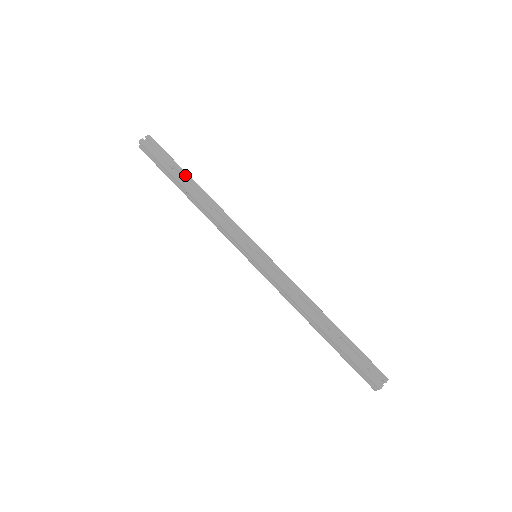
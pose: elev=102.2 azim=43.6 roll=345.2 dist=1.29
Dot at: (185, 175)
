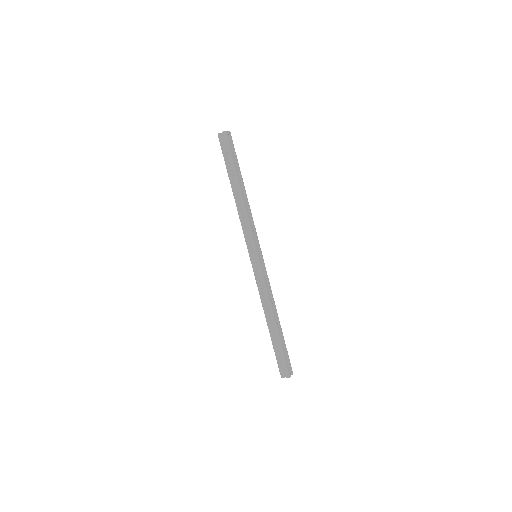
Dot at: (241, 175)
